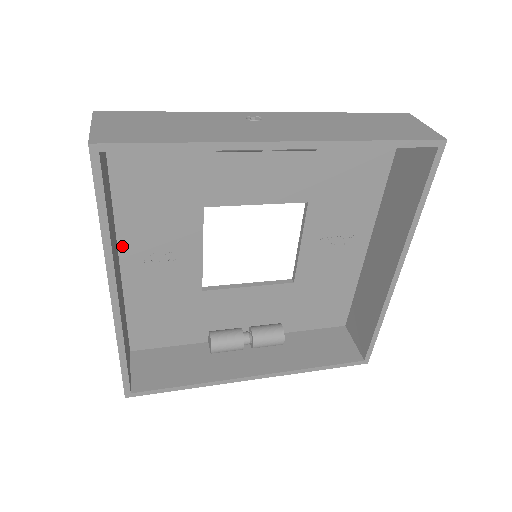
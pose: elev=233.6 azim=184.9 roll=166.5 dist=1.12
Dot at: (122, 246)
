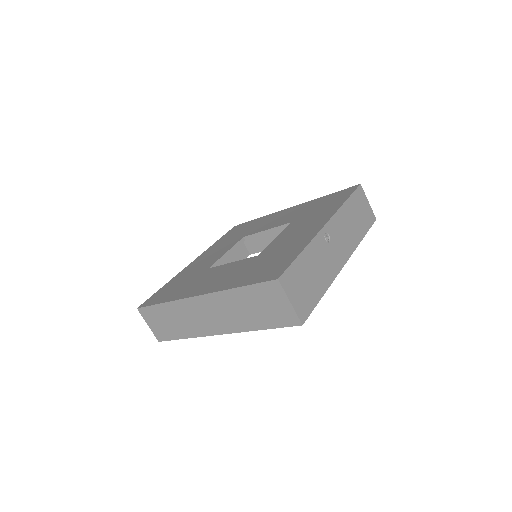
Dot at: occluded
